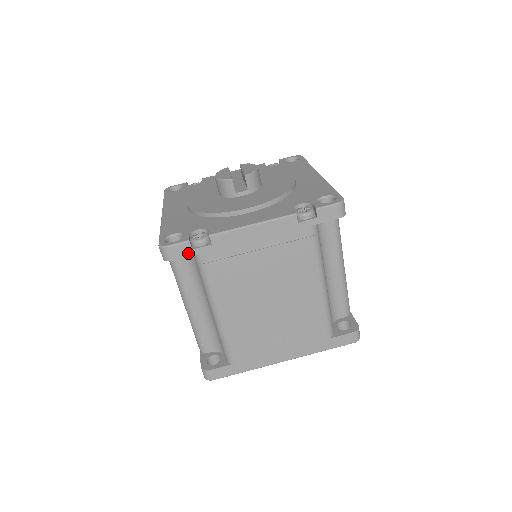
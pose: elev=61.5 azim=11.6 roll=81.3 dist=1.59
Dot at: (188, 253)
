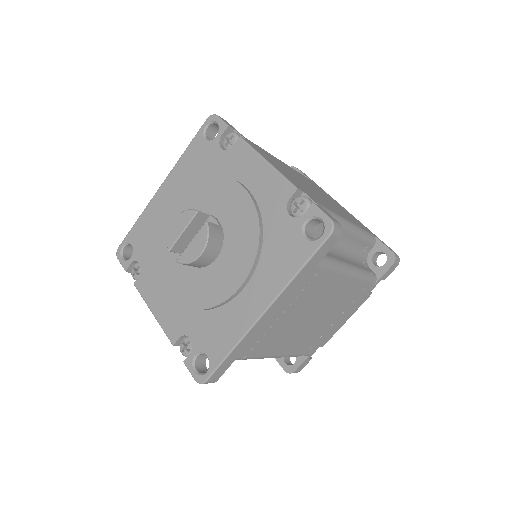
Dot at: occluded
